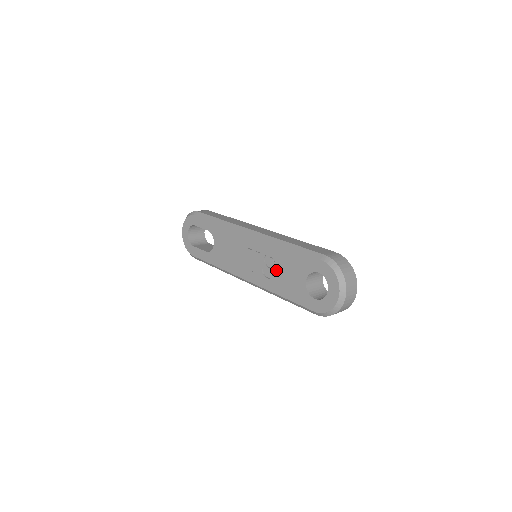
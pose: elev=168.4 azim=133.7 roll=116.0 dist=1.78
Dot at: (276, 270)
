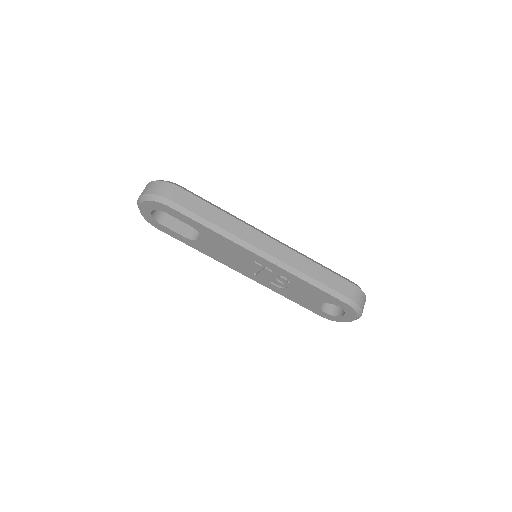
Dot at: (288, 287)
